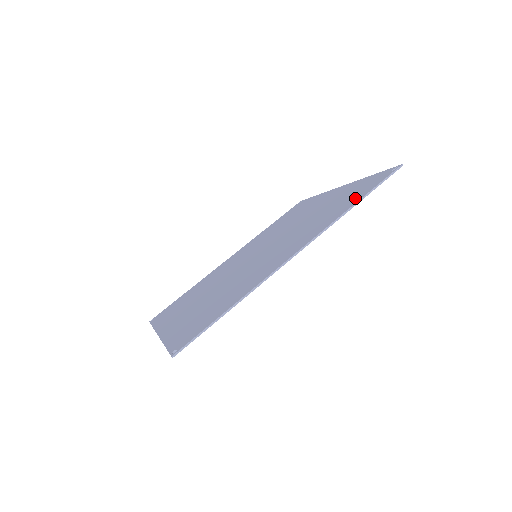
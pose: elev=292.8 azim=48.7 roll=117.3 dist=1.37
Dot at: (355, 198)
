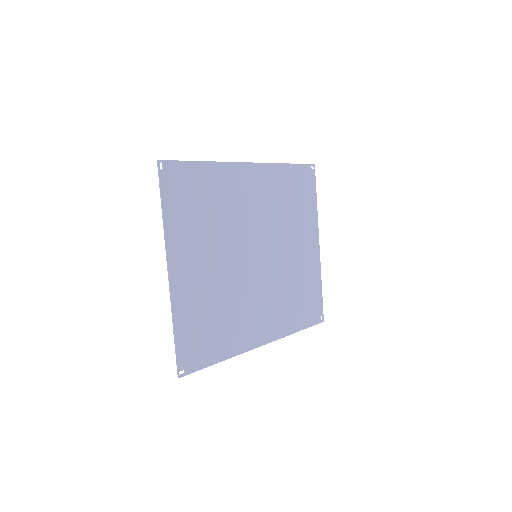
Dot at: (291, 175)
